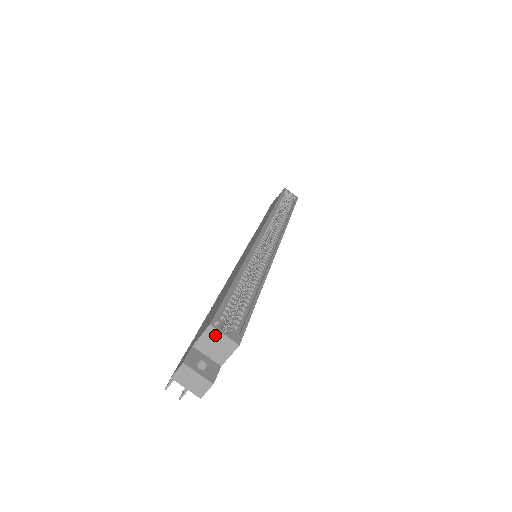
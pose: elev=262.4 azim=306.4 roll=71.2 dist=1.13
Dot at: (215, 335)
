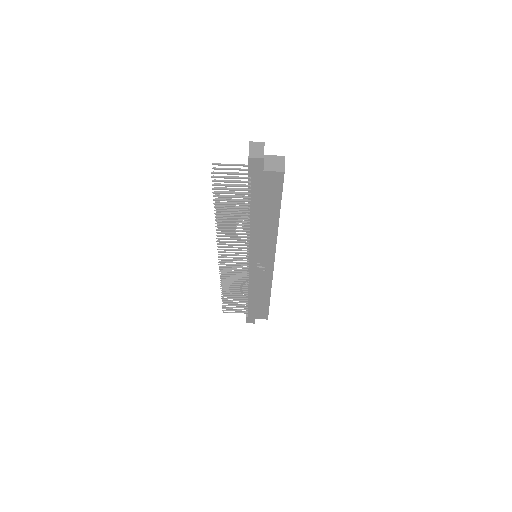
Dot at: (280, 160)
